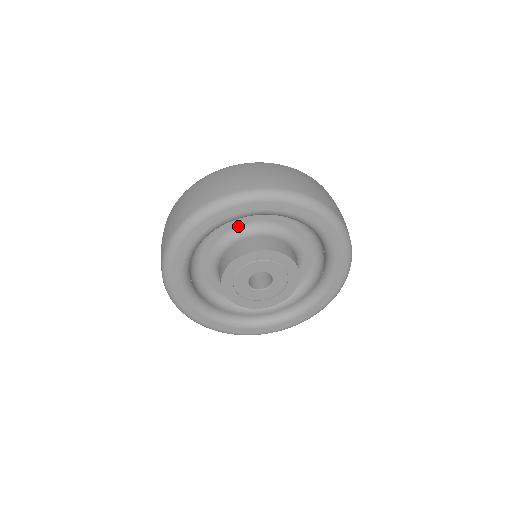
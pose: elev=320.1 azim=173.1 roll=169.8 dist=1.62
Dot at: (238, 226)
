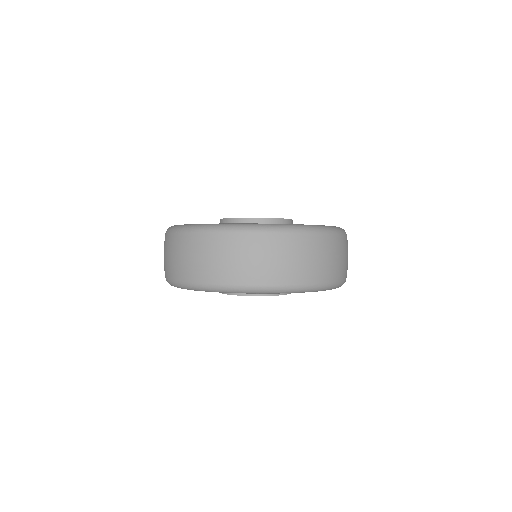
Dot at: occluded
